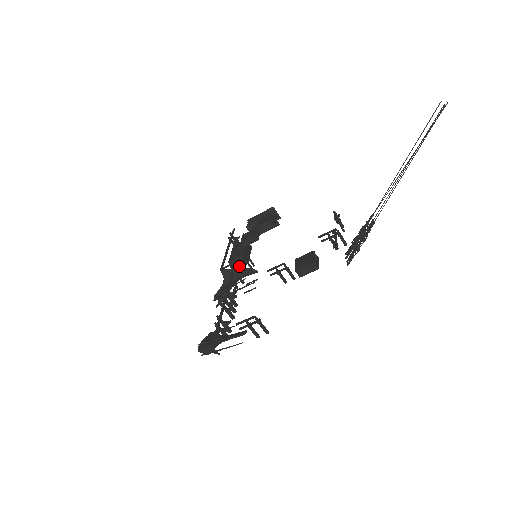
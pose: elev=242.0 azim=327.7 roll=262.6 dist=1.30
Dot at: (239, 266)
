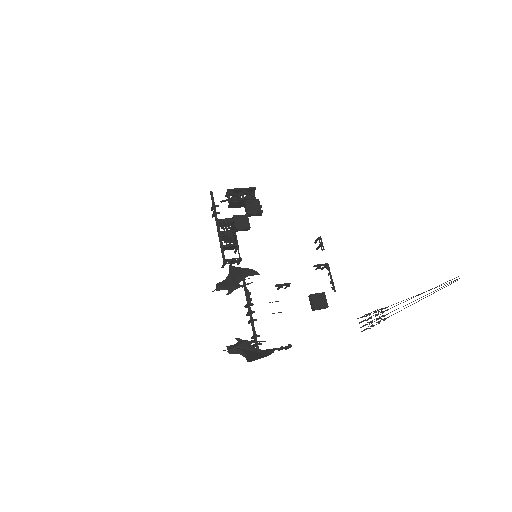
Dot at: (240, 261)
